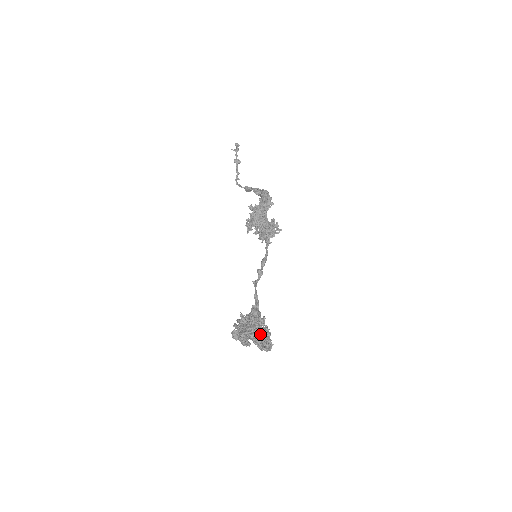
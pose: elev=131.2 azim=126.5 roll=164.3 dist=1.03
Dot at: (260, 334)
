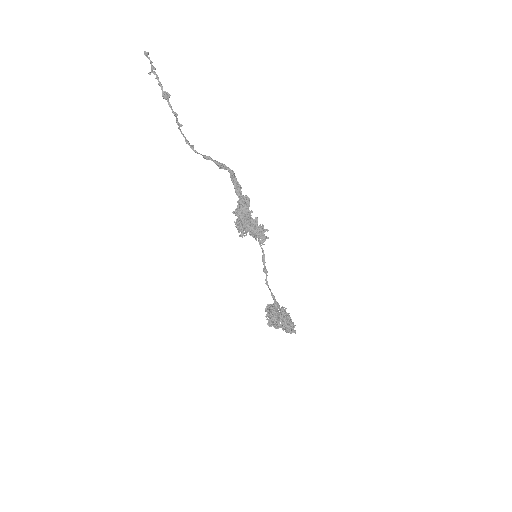
Dot at: (287, 324)
